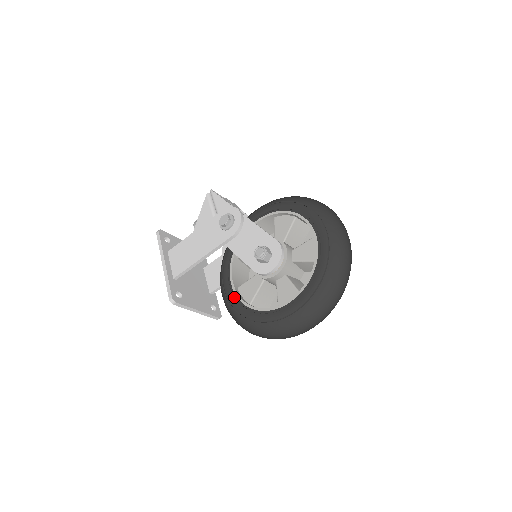
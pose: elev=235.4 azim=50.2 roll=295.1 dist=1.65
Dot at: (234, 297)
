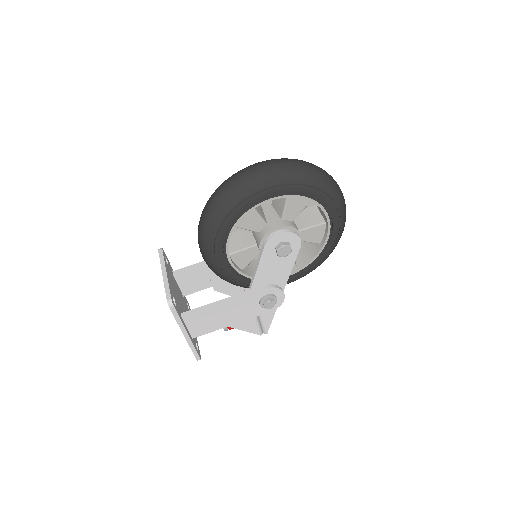
Dot at: occluded
